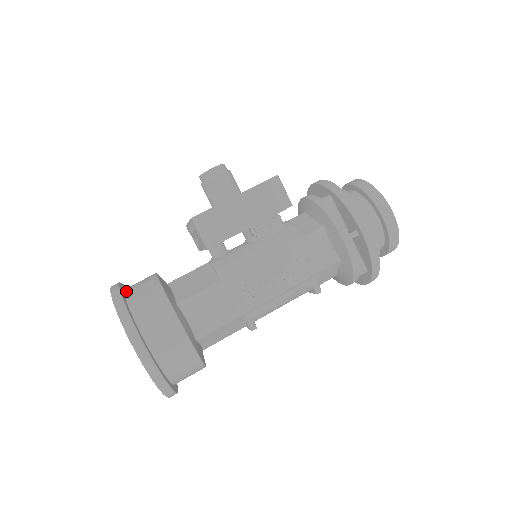
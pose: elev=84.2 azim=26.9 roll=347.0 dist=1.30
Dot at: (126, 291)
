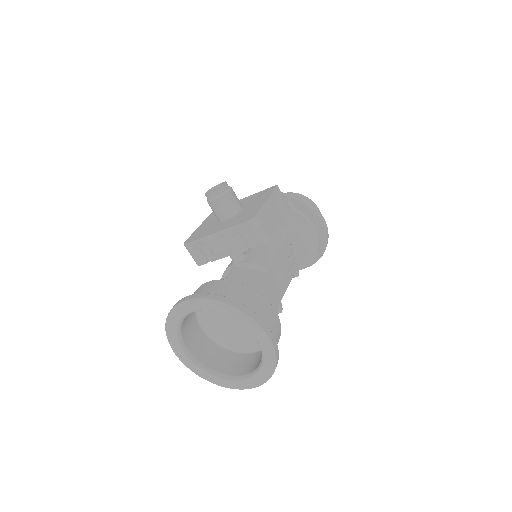
Dot at: occluded
